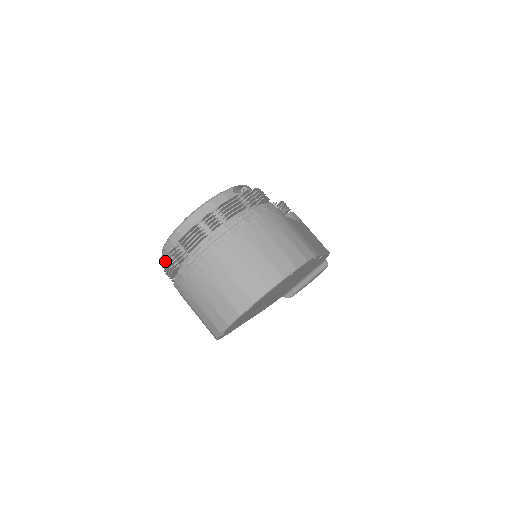
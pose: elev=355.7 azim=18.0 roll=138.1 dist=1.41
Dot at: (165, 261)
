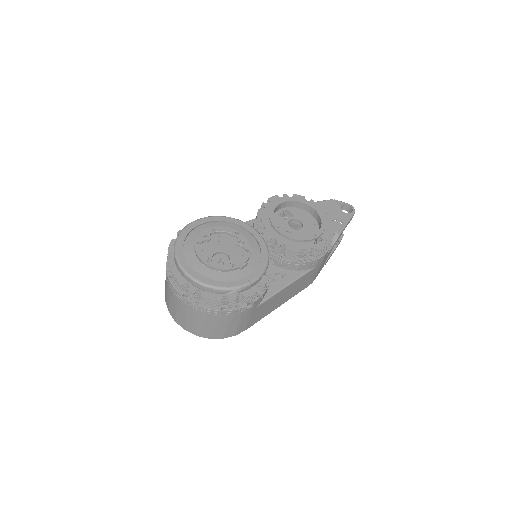
Dot at: (170, 249)
